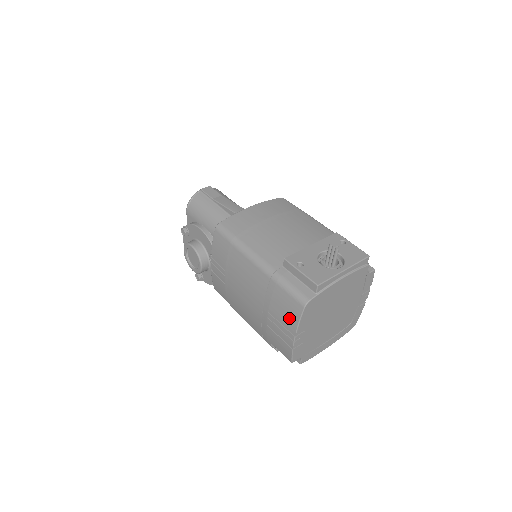
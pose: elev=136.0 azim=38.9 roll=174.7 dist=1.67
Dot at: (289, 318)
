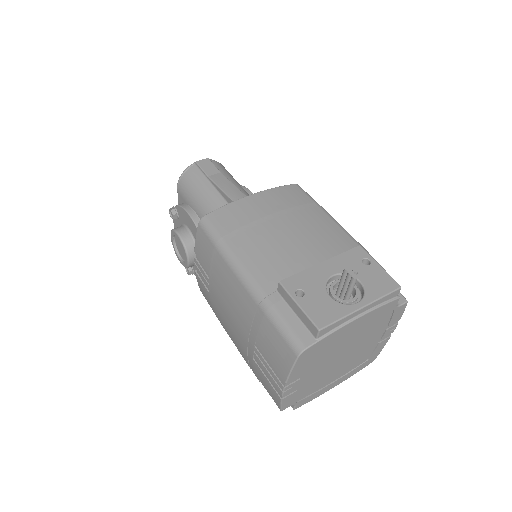
Dot at: (278, 363)
